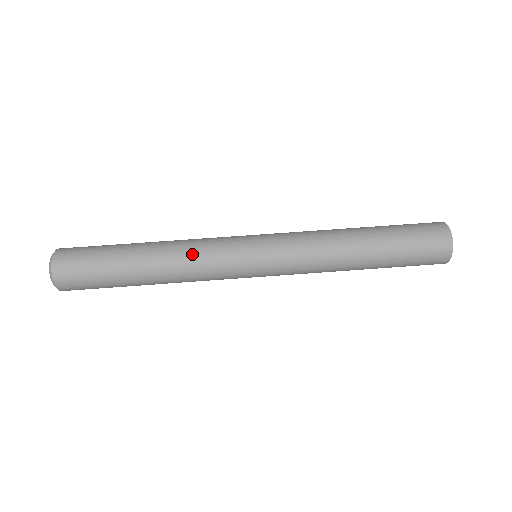
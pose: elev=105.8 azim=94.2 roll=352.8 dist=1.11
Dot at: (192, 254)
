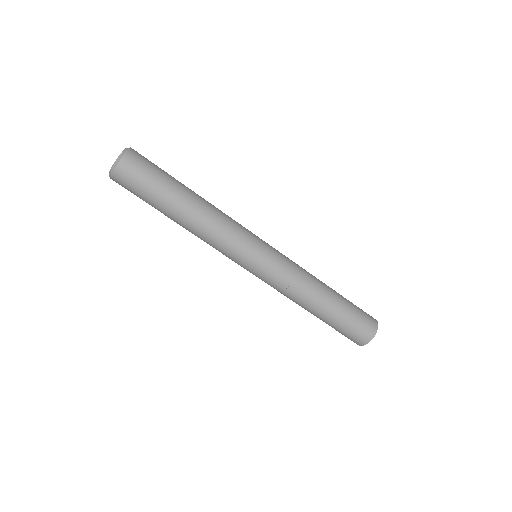
Dot at: (208, 242)
